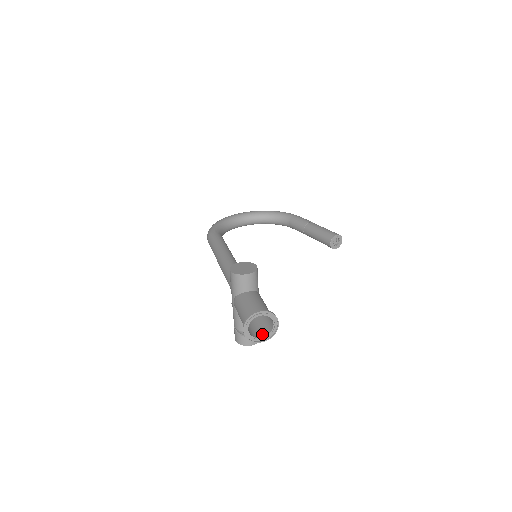
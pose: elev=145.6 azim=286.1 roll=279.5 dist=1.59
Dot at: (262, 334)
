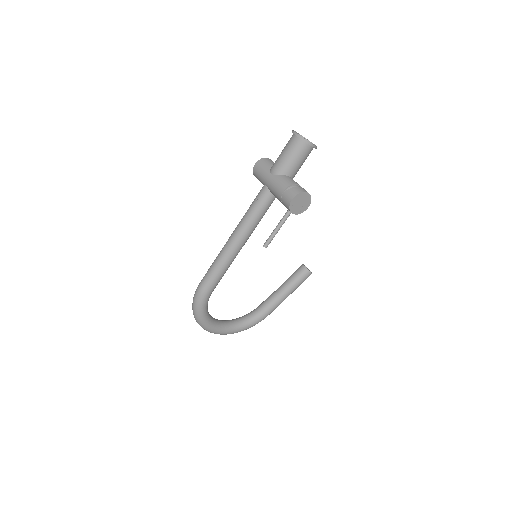
Dot at: (309, 148)
